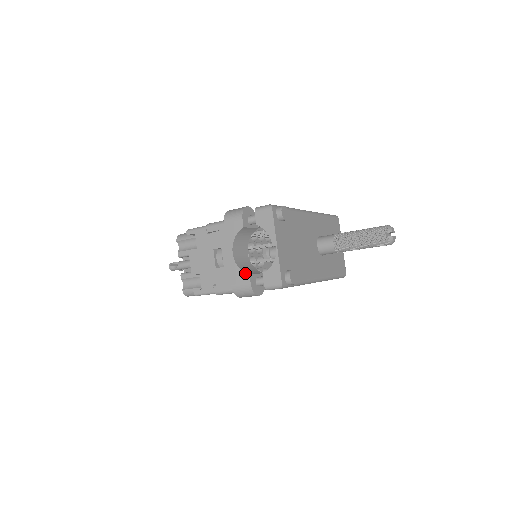
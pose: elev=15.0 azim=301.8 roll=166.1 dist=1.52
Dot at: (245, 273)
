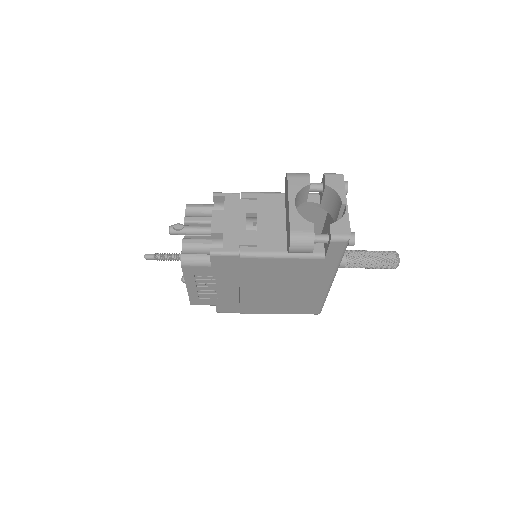
Dot at: occluded
